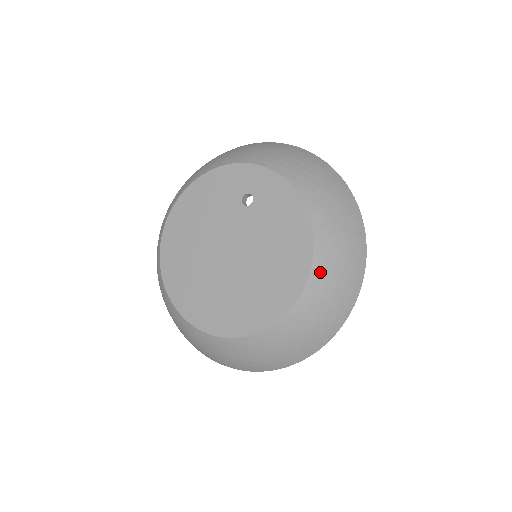
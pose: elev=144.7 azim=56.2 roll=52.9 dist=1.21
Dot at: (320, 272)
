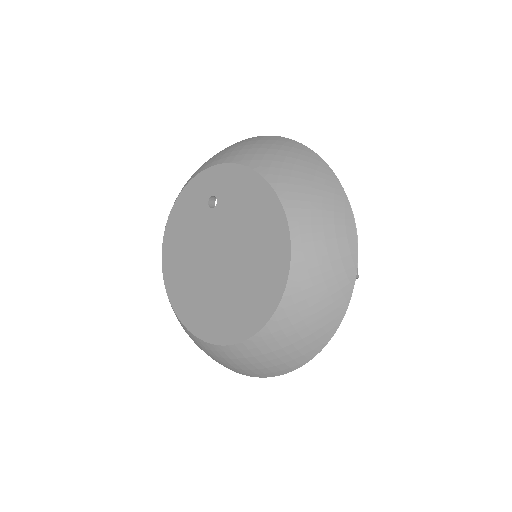
Dot at: (299, 223)
